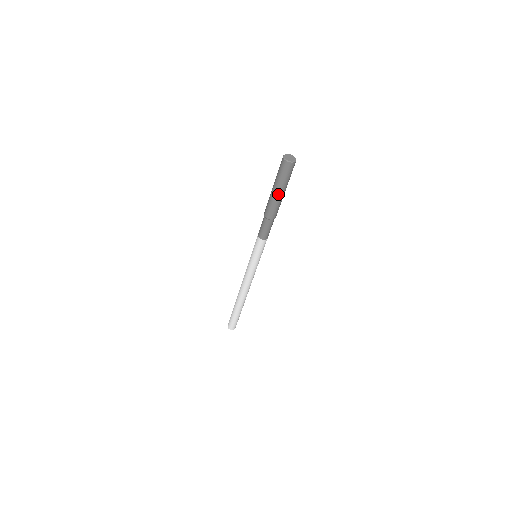
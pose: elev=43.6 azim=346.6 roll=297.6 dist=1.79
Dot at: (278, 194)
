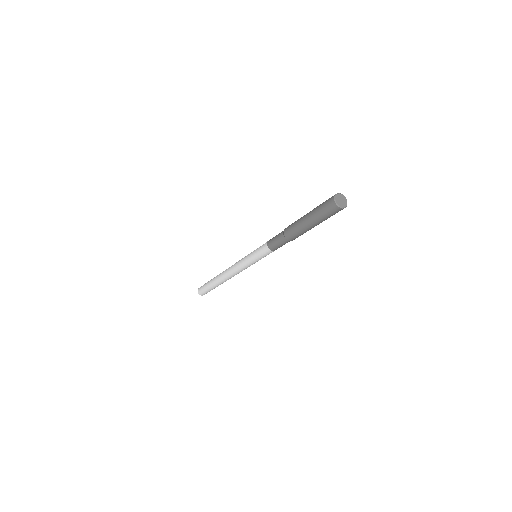
Dot at: (306, 221)
